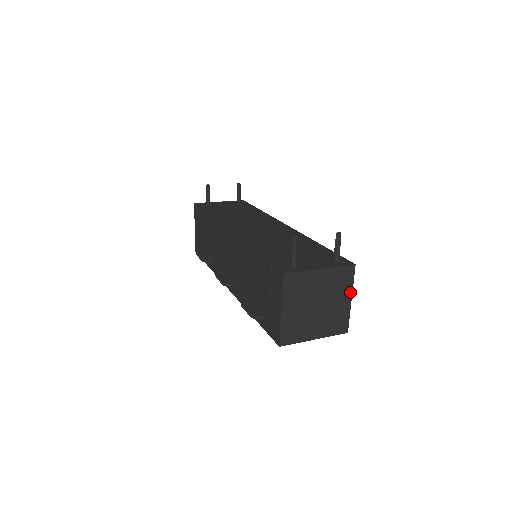
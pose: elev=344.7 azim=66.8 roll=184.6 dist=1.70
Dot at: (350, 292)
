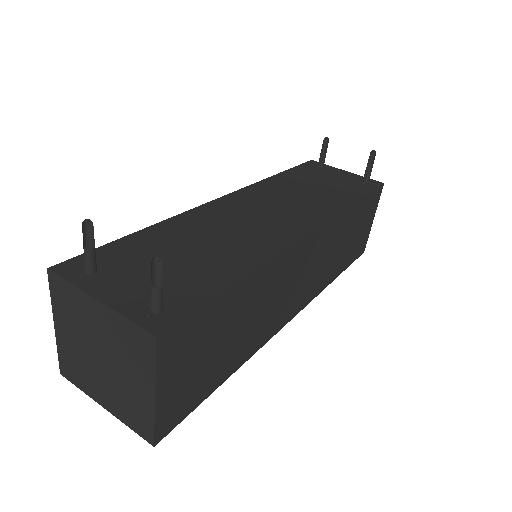
Dot at: (152, 381)
